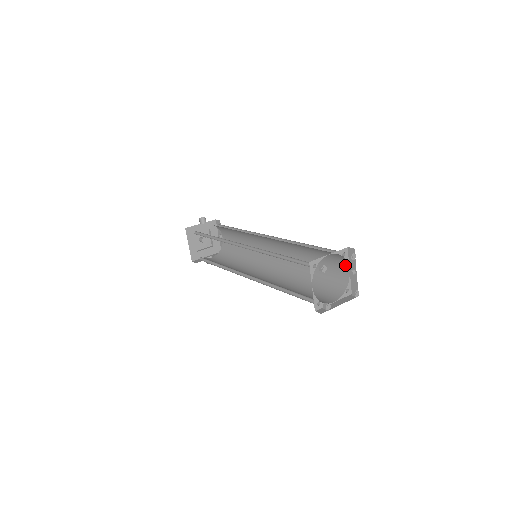
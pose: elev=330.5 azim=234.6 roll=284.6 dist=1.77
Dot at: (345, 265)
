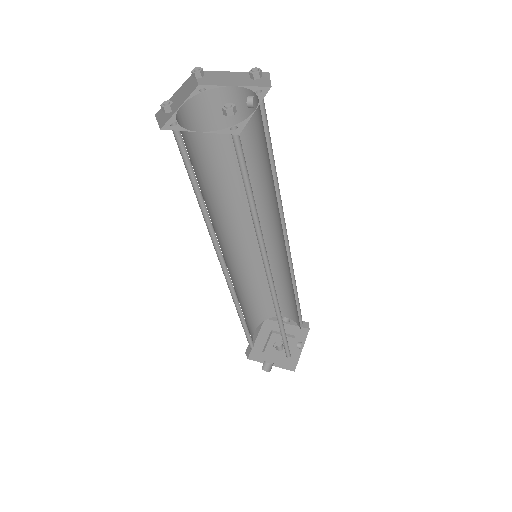
Dot at: occluded
